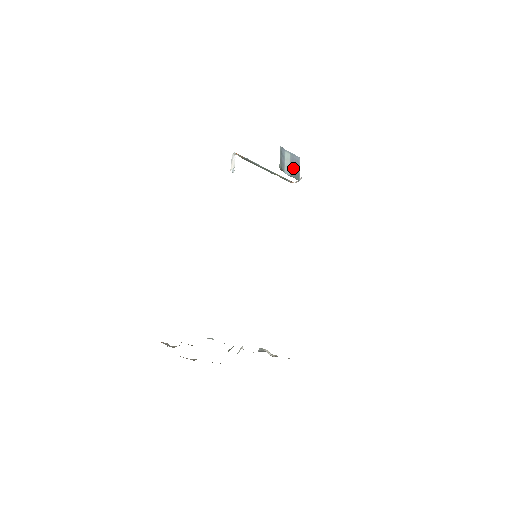
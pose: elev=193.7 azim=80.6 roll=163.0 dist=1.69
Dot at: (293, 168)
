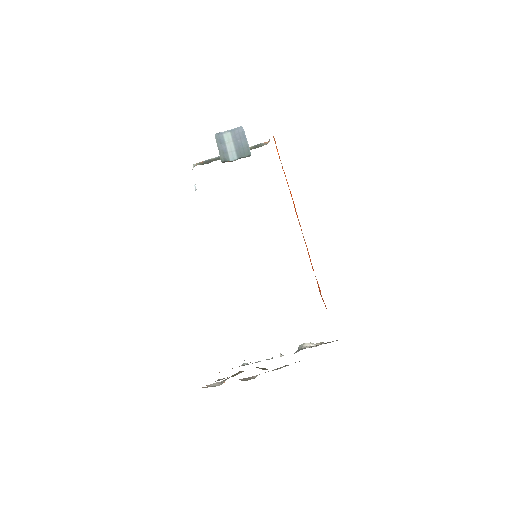
Dot at: (239, 146)
